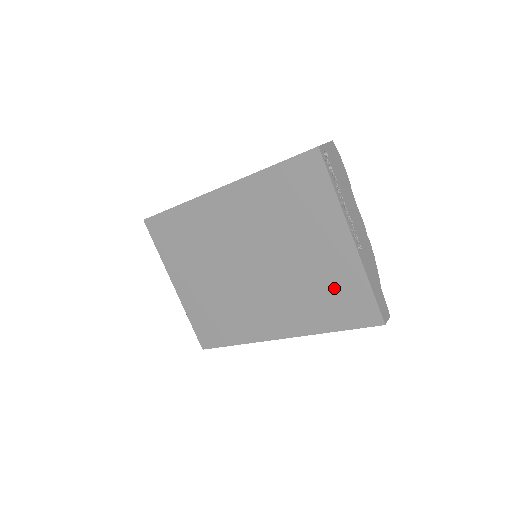
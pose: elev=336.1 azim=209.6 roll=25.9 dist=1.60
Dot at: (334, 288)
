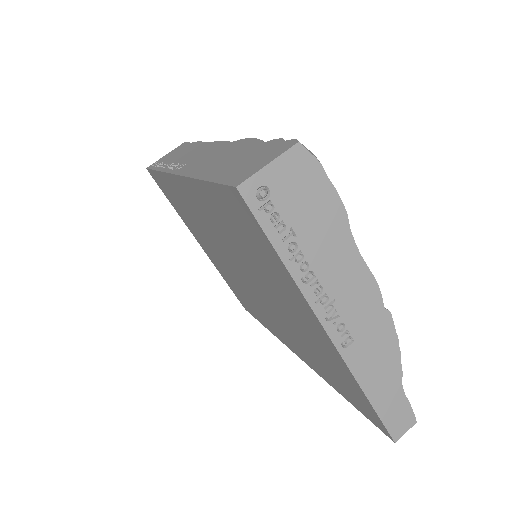
Dot at: (327, 362)
